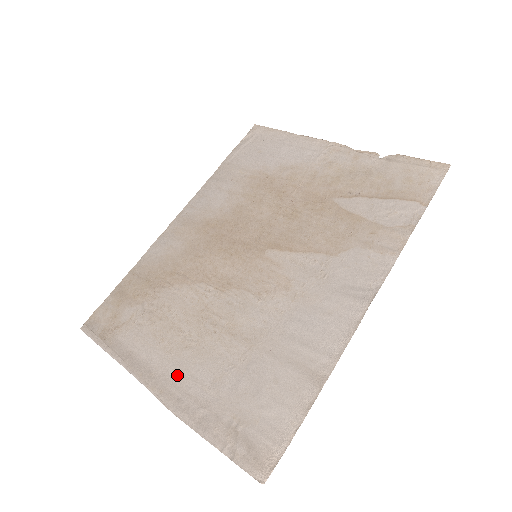
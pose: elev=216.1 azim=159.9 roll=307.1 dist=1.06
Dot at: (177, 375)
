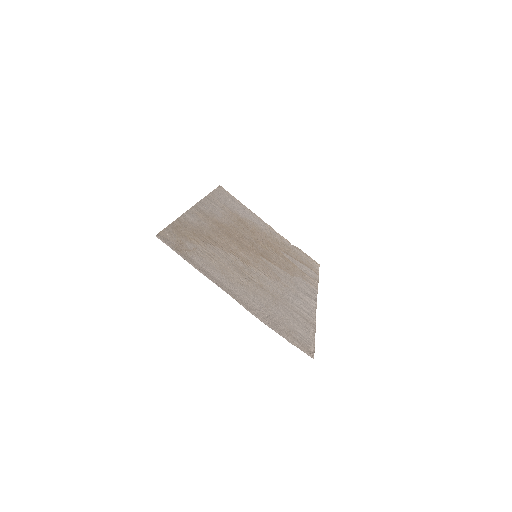
Dot at: (244, 296)
